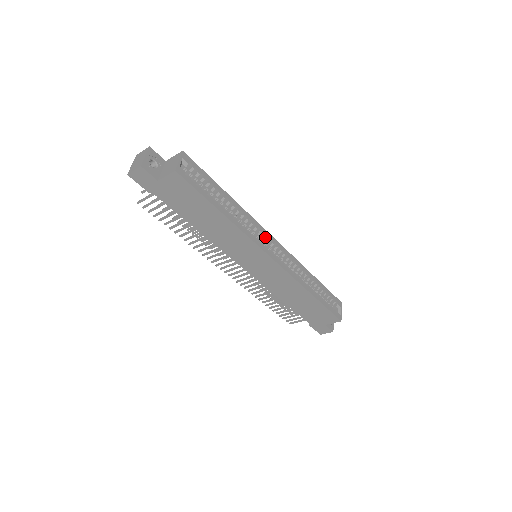
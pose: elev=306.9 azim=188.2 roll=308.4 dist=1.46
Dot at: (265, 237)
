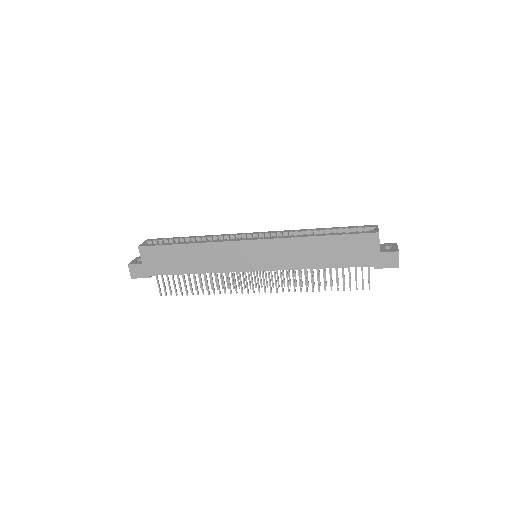
Dot at: (244, 237)
